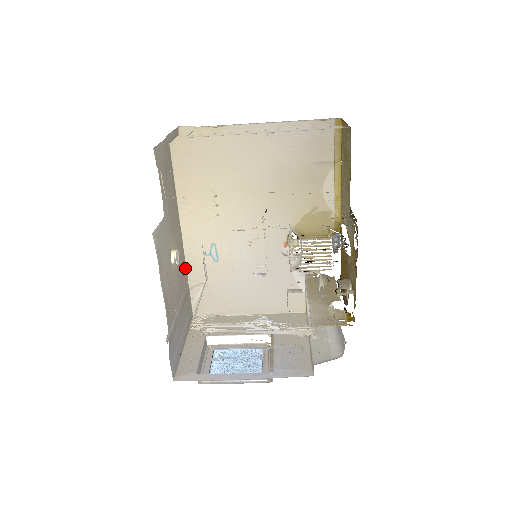
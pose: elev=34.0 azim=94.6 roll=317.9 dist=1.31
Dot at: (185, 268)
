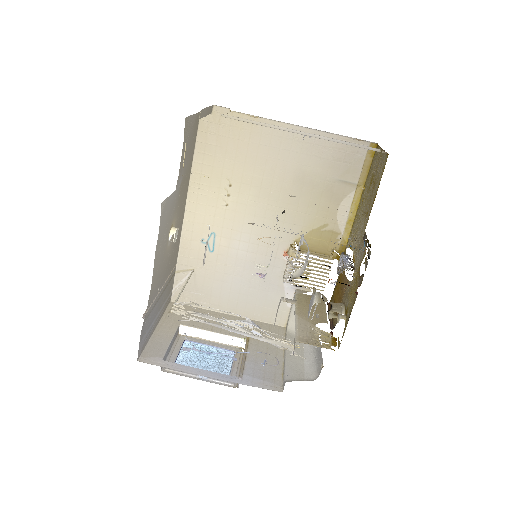
Dot at: (177, 250)
